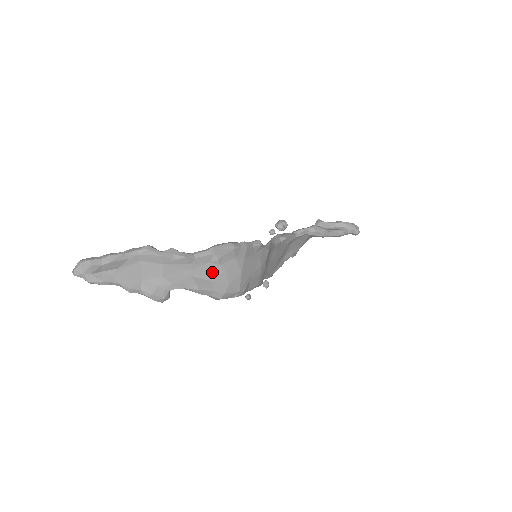
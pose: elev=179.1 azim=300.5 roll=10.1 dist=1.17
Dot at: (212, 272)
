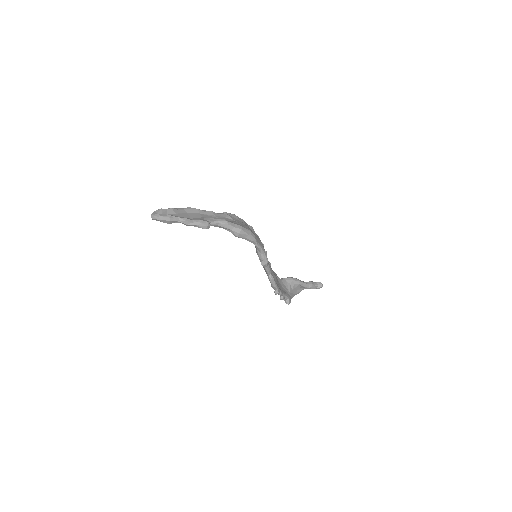
Dot at: occluded
